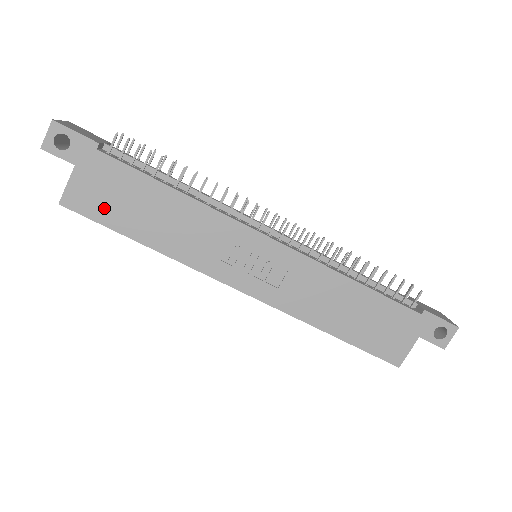
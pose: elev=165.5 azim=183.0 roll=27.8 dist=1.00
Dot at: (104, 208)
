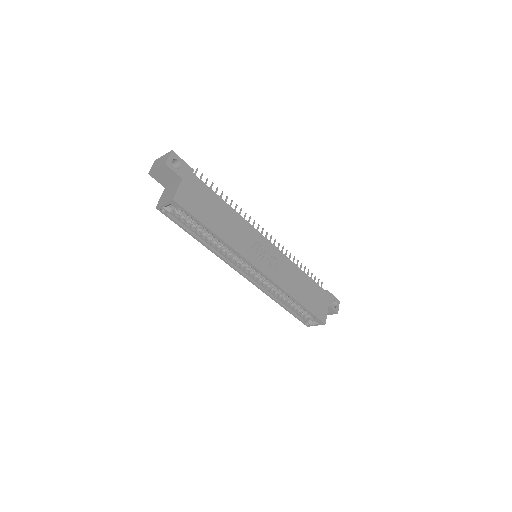
Dot at: (196, 208)
